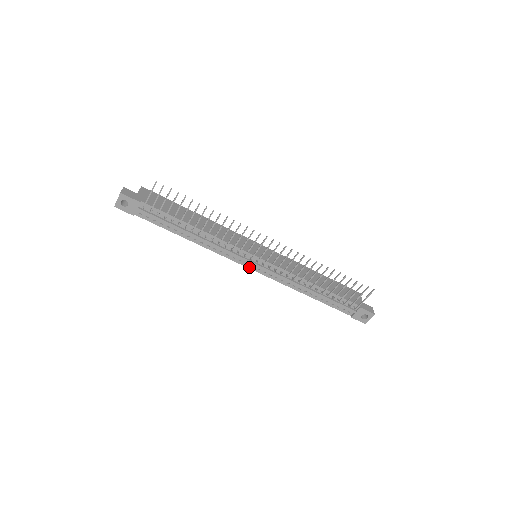
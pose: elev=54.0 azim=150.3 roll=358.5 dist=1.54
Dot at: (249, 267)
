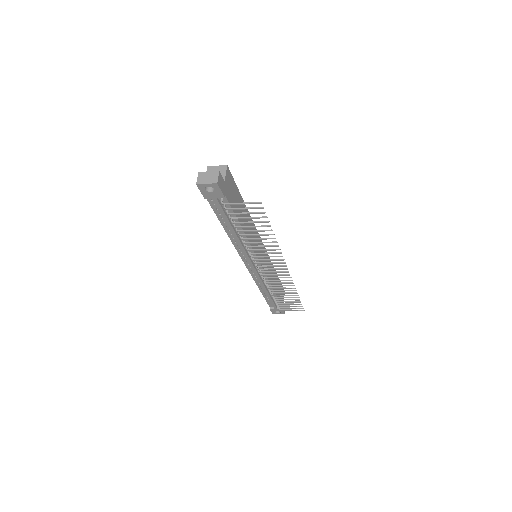
Dot at: (246, 264)
